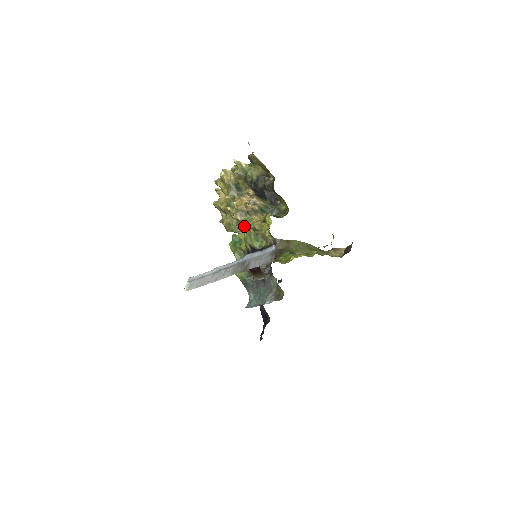
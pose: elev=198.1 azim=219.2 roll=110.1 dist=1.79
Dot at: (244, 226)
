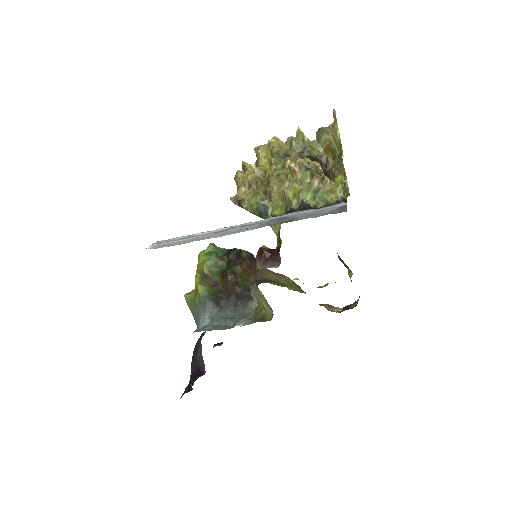
Dot at: (297, 182)
